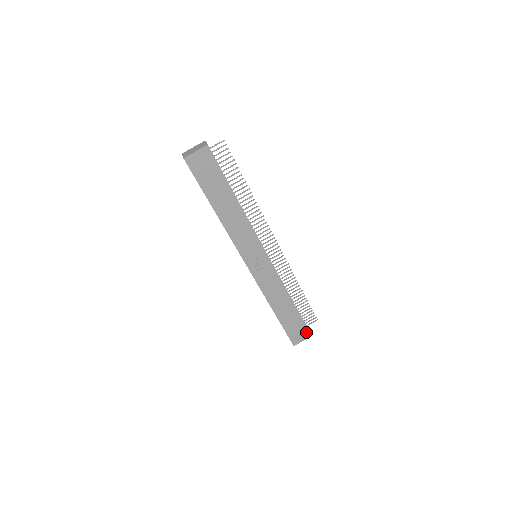
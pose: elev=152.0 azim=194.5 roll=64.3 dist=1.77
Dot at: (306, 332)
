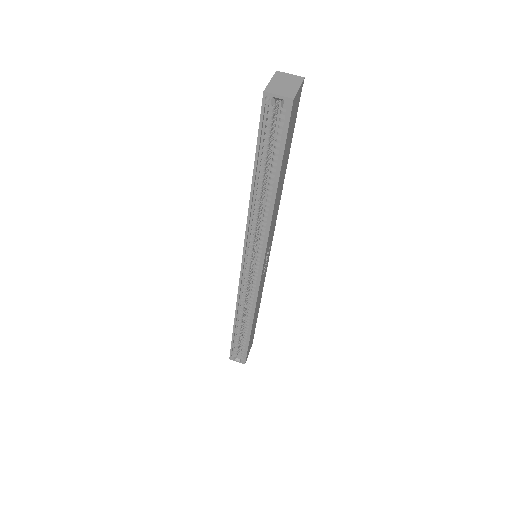
Dot at: occluded
